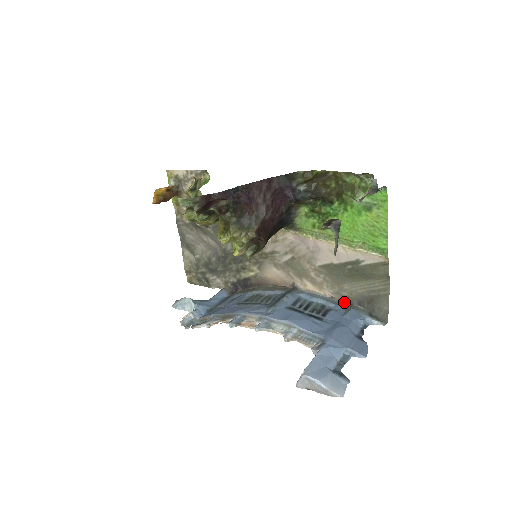
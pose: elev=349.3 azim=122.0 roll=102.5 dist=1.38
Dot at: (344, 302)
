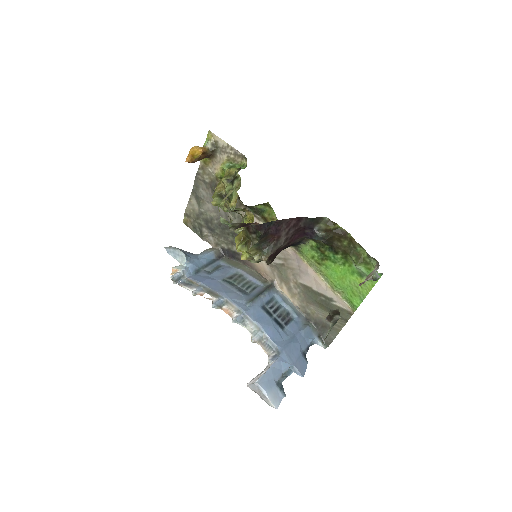
Dot at: (305, 316)
